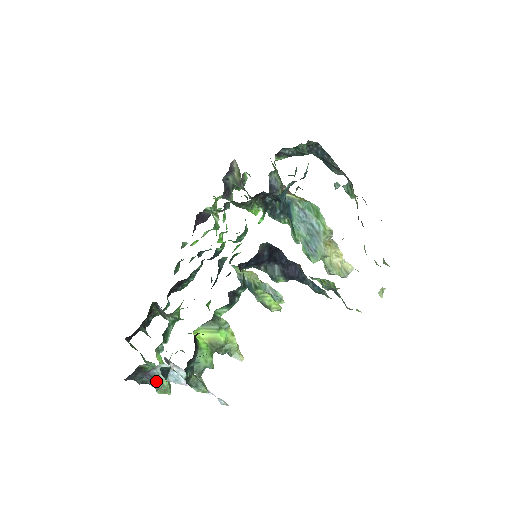
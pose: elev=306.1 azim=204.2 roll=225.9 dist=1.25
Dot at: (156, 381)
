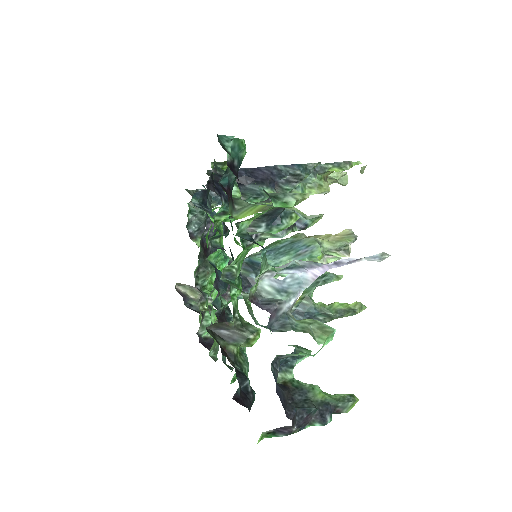
Dot at: (291, 321)
